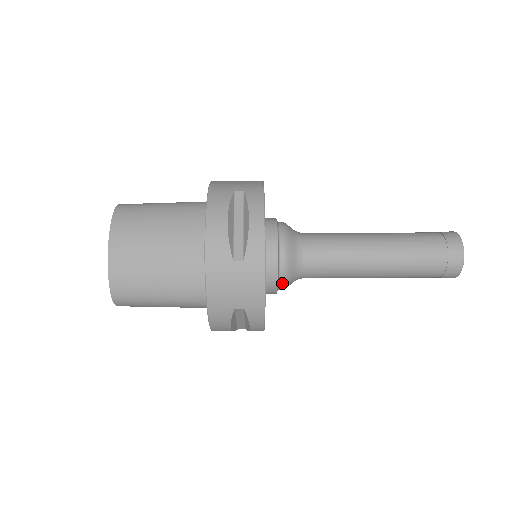
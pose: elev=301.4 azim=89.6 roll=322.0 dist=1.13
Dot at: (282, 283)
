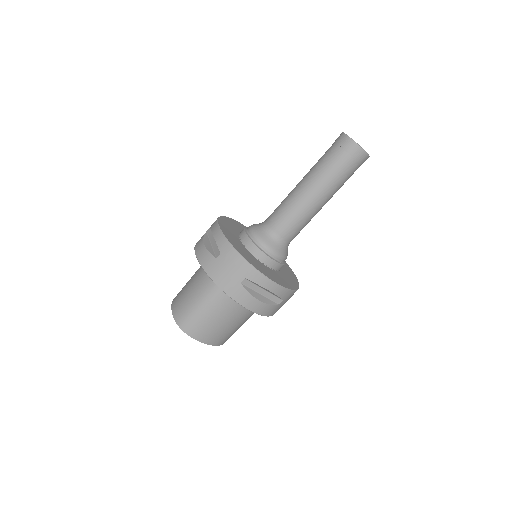
Dot at: occluded
